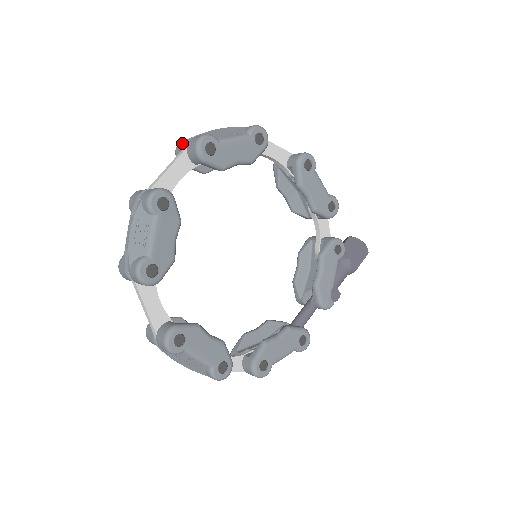
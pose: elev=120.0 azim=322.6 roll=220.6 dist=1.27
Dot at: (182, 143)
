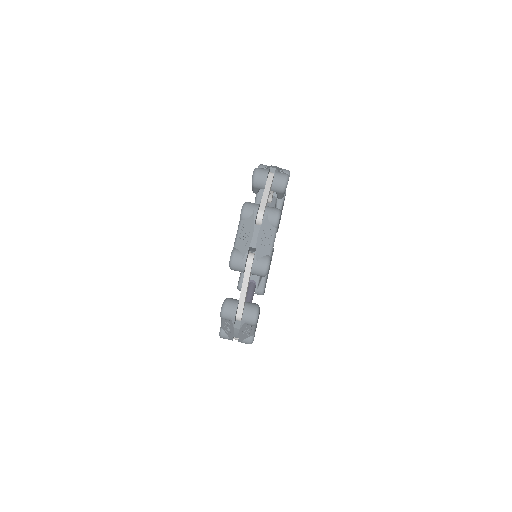
Dot at: (264, 172)
